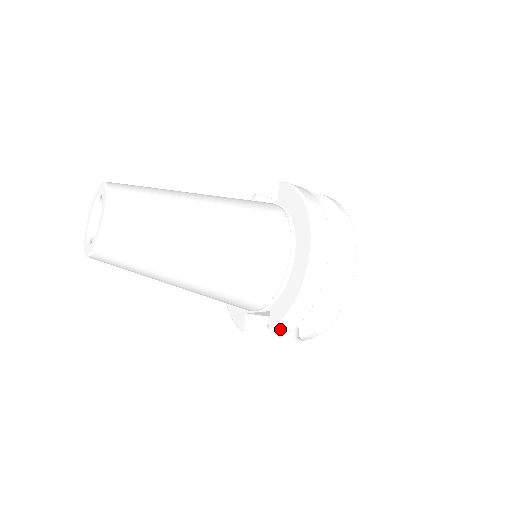
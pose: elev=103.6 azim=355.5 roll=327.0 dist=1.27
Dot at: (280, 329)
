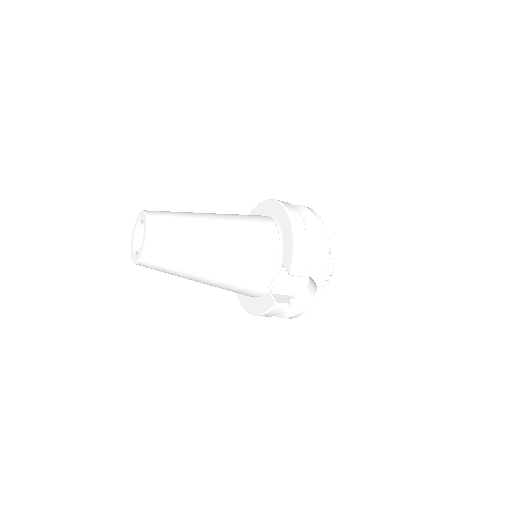
Dot at: (296, 267)
